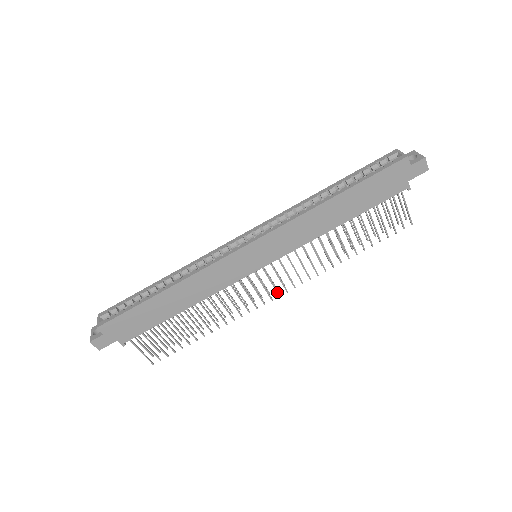
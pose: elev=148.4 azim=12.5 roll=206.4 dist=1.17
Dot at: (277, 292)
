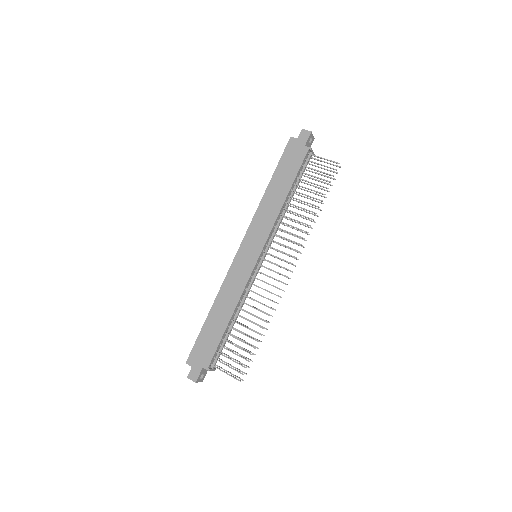
Dot at: (286, 269)
